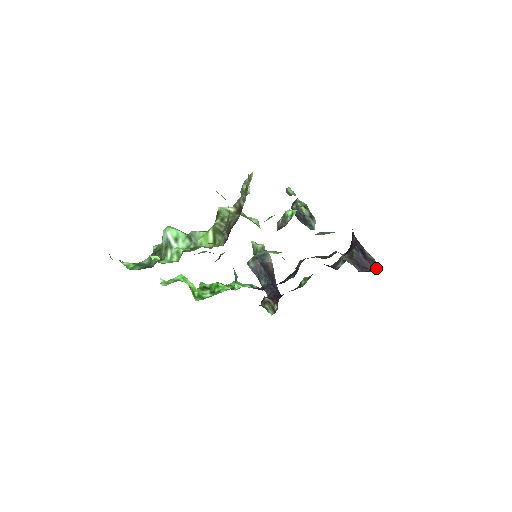
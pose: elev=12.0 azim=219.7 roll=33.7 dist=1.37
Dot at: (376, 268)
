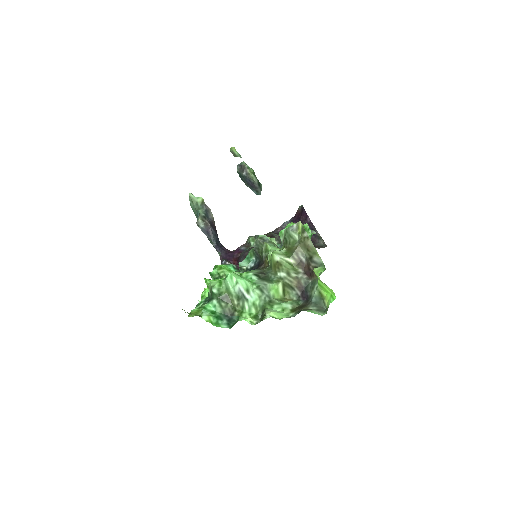
Dot at: (320, 242)
